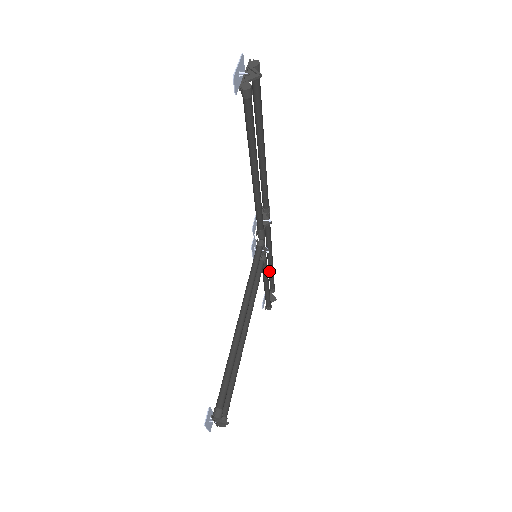
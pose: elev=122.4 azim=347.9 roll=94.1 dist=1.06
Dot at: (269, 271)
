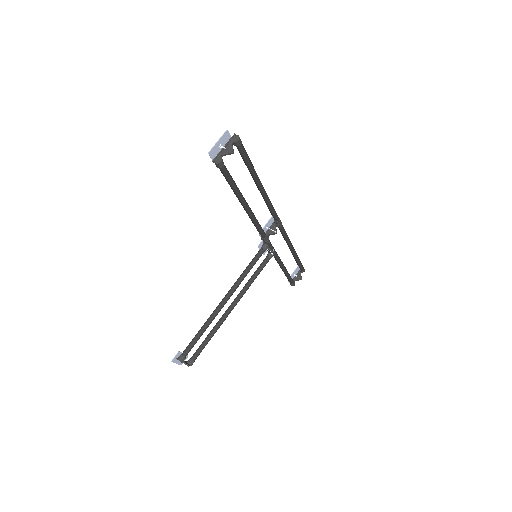
Dot at: (294, 258)
